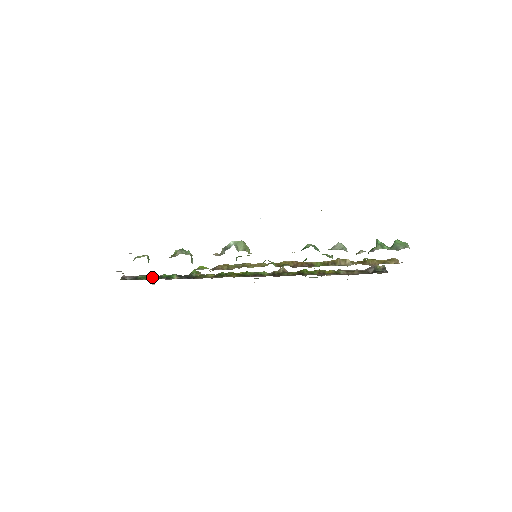
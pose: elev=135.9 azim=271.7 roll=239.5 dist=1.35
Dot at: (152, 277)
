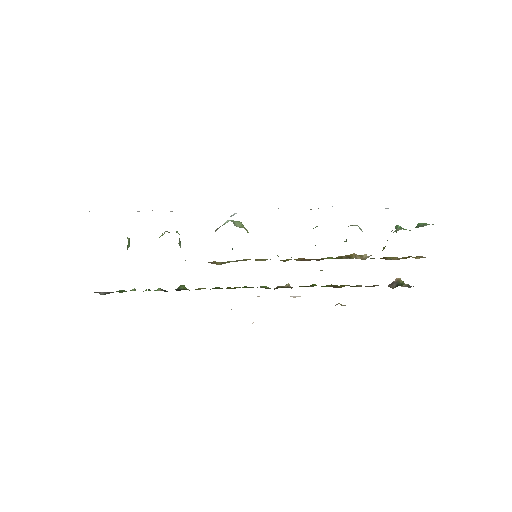
Dot at: occluded
